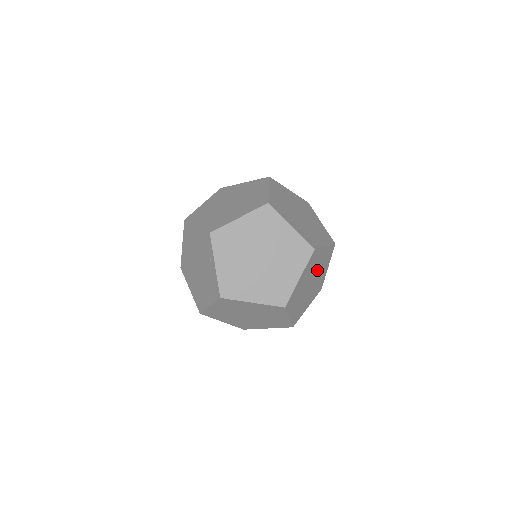
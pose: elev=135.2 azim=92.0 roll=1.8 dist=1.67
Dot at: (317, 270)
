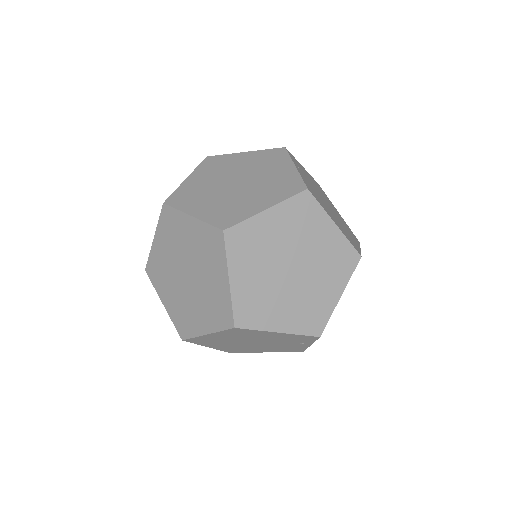
Dot at: occluded
